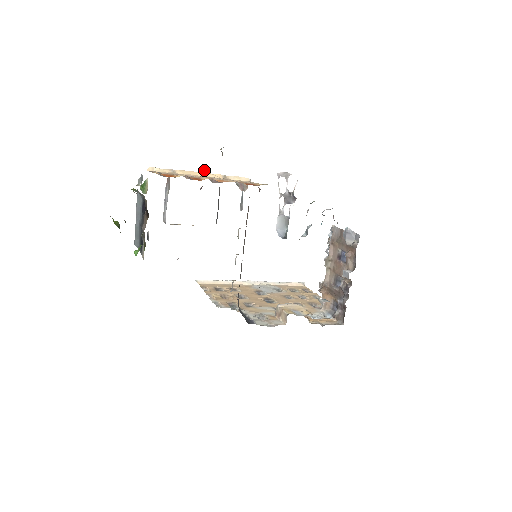
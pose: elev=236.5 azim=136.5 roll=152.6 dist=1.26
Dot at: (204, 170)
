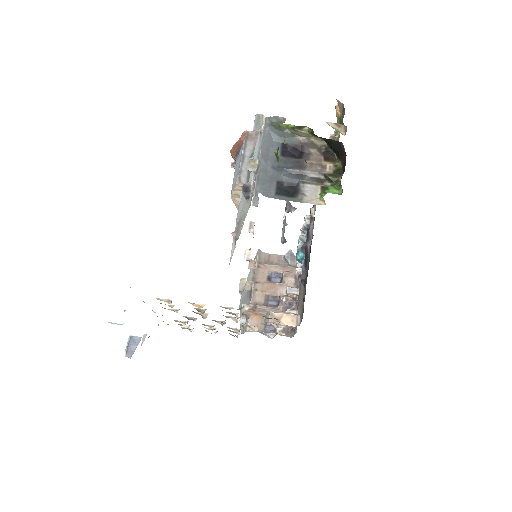
Dot at: occluded
